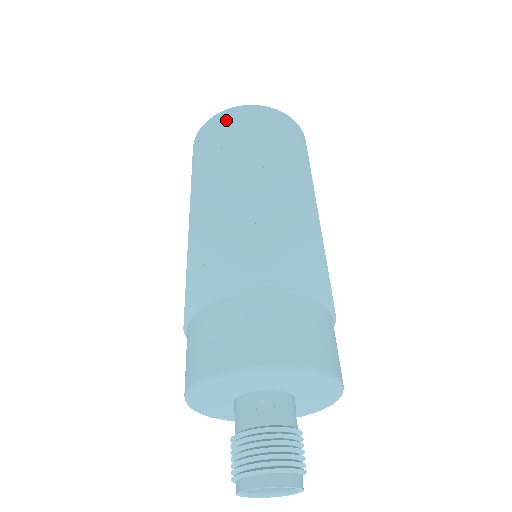
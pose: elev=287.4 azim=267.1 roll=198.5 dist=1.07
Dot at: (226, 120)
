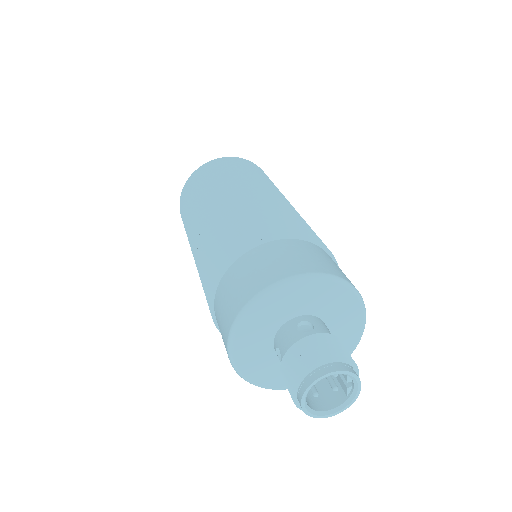
Dot at: (206, 168)
